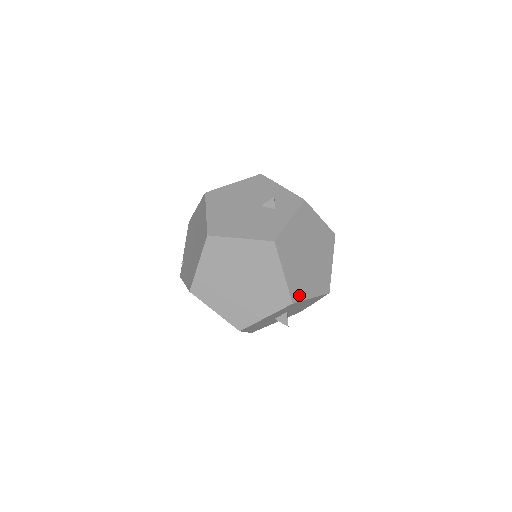
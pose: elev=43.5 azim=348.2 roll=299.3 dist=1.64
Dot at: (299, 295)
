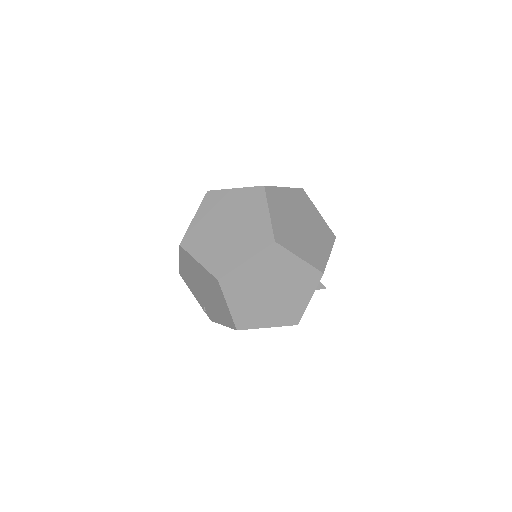
Dot at: (321, 262)
